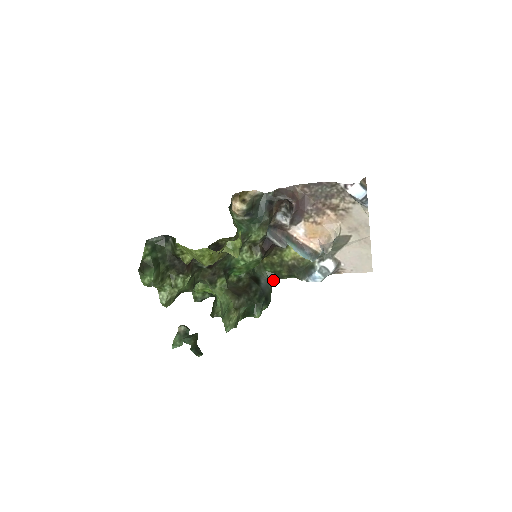
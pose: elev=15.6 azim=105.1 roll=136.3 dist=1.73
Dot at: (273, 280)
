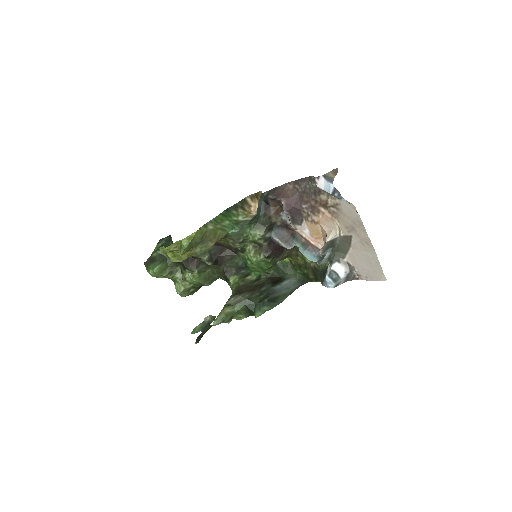
Dot at: (302, 282)
